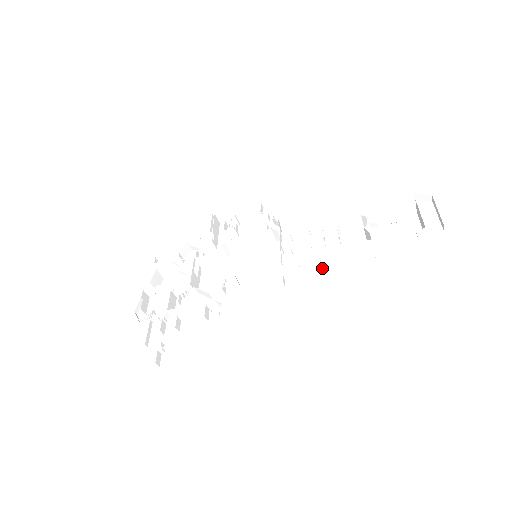
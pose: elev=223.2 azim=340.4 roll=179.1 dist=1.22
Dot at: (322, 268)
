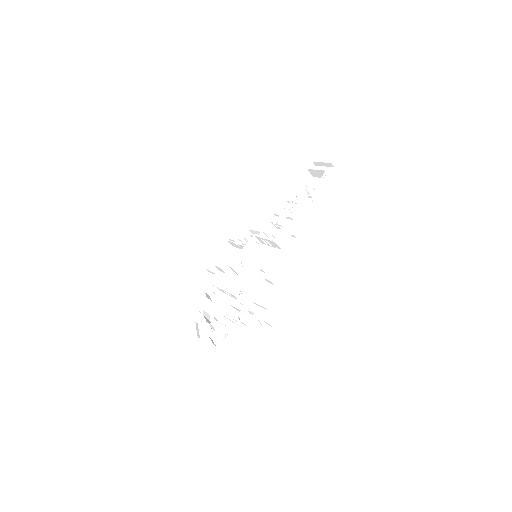
Dot at: (298, 224)
